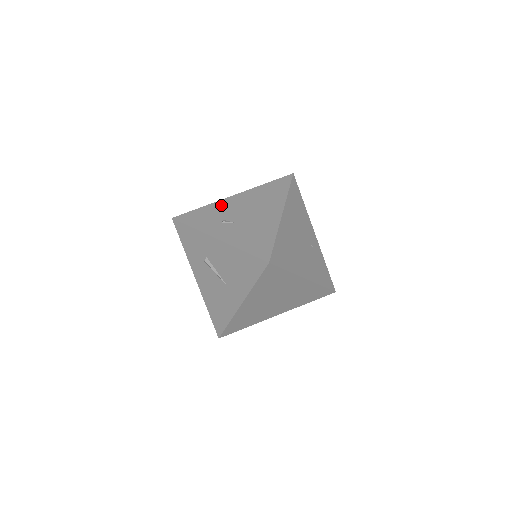
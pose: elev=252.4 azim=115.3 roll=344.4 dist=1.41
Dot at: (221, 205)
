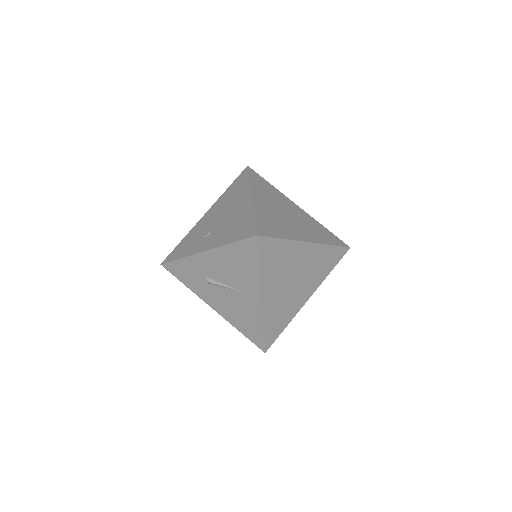
Dot at: (197, 227)
